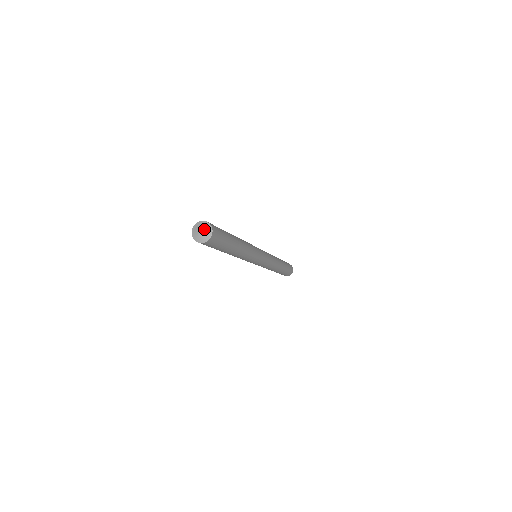
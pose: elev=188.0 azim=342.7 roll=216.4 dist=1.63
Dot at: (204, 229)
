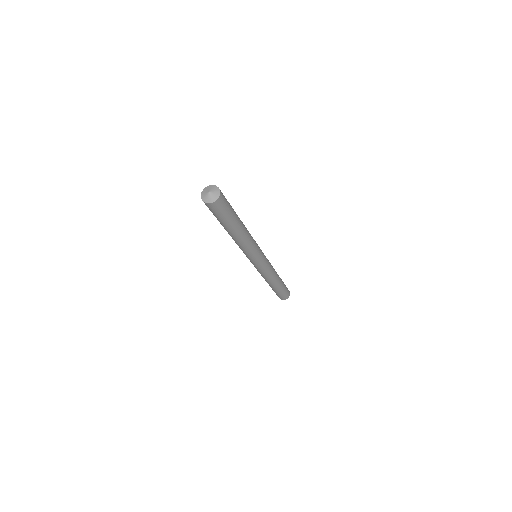
Dot at: (213, 193)
